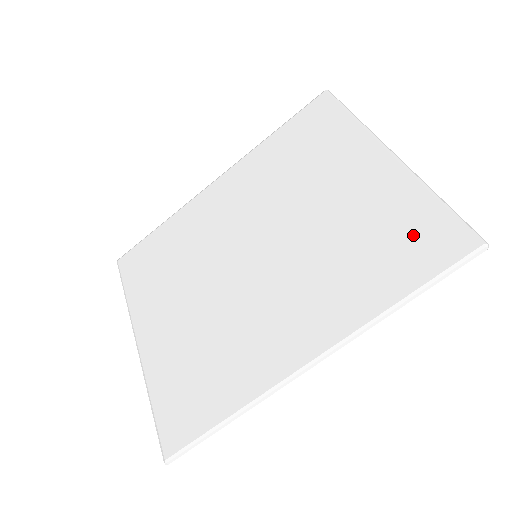
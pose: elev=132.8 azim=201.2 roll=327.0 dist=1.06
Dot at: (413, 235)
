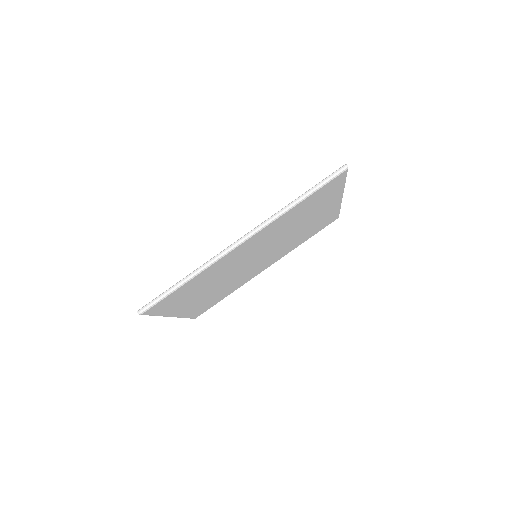
Dot at: occluded
